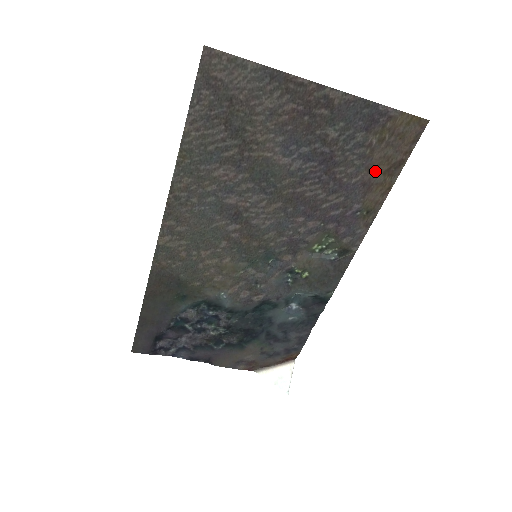
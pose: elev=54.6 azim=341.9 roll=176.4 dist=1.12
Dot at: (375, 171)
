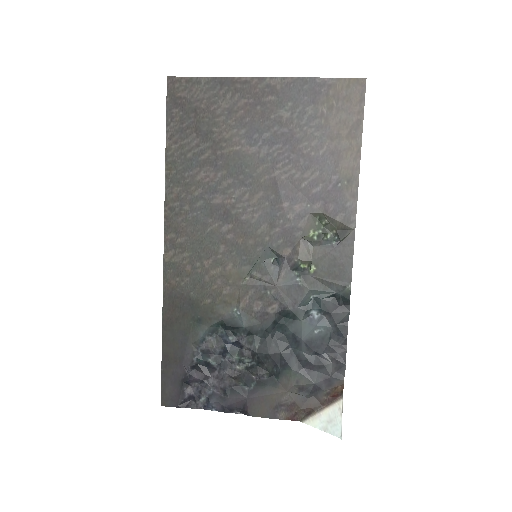
Dot at: (337, 138)
